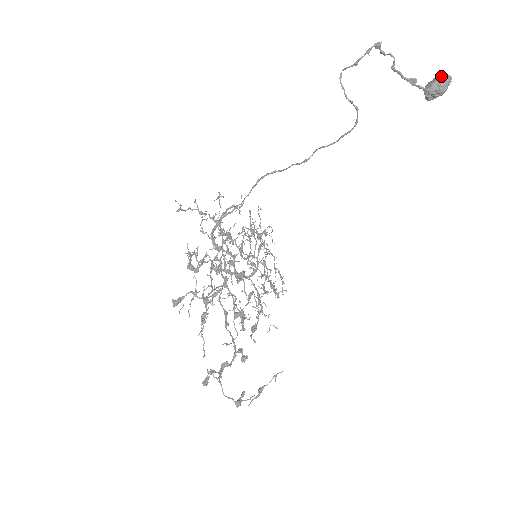
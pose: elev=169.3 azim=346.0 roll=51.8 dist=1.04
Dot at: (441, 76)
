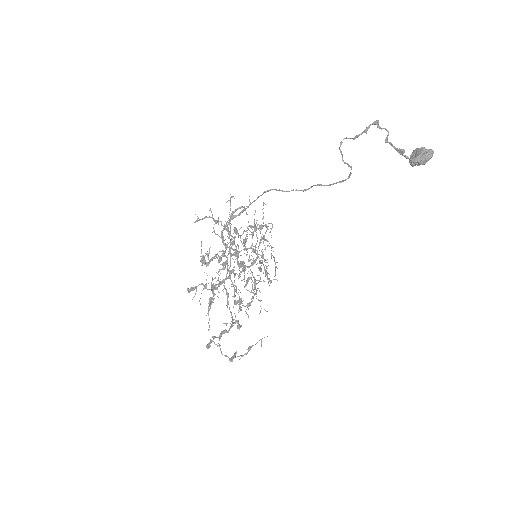
Dot at: (426, 149)
